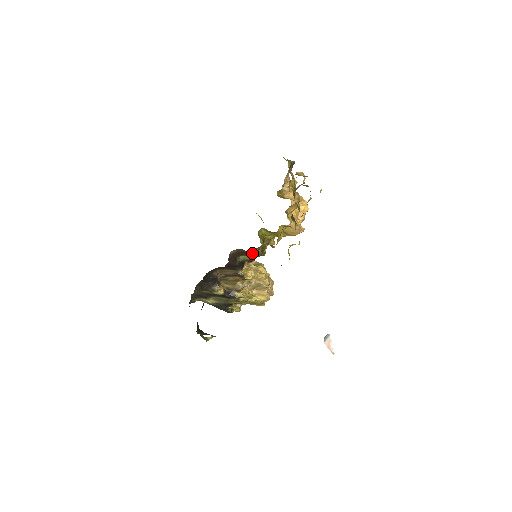
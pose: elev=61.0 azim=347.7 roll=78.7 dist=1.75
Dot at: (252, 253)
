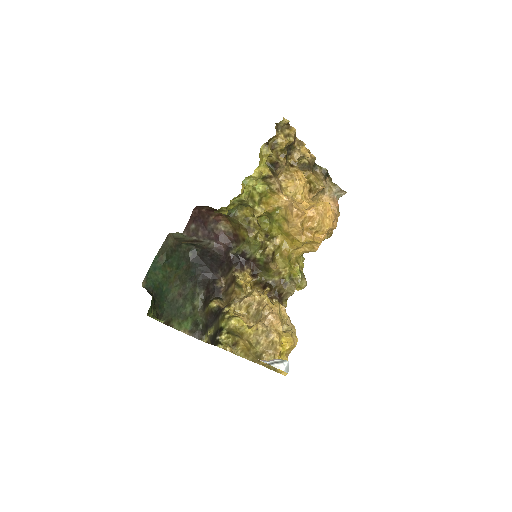
Dot at: (241, 233)
